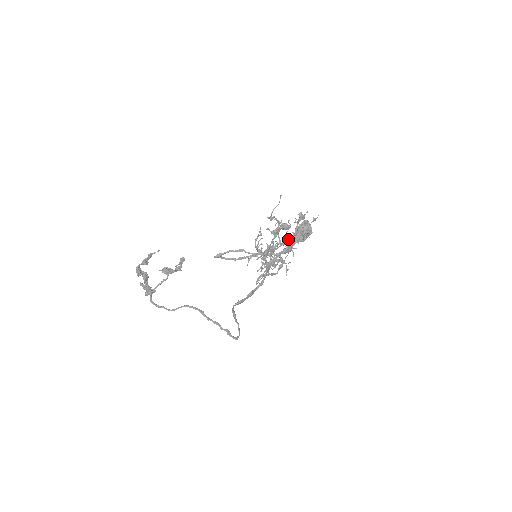
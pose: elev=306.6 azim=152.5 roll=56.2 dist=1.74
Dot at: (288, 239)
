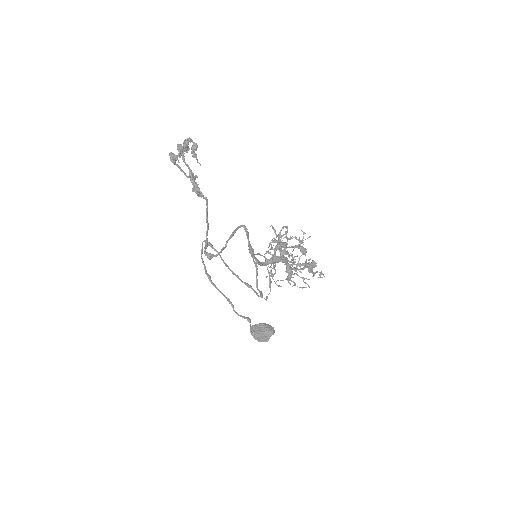
Dot at: (250, 320)
